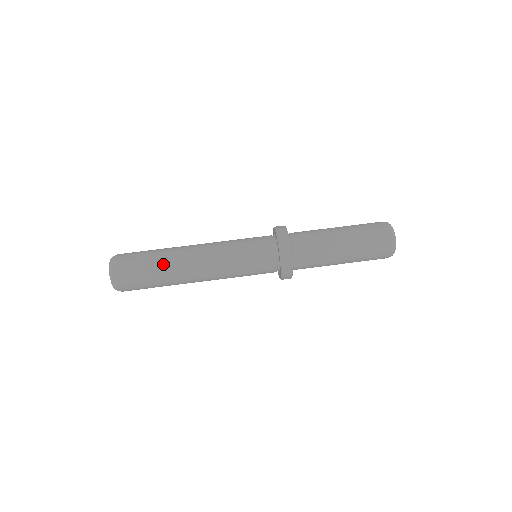
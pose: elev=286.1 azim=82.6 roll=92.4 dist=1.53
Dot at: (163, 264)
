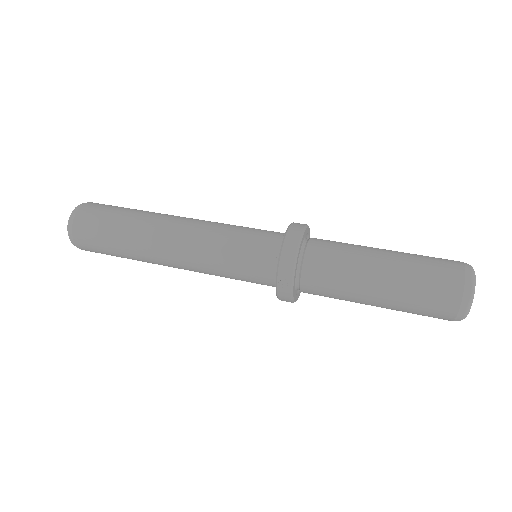
Dot at: (138, 213)
